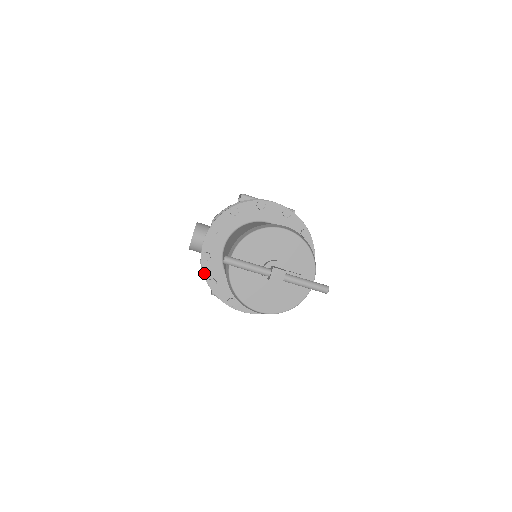
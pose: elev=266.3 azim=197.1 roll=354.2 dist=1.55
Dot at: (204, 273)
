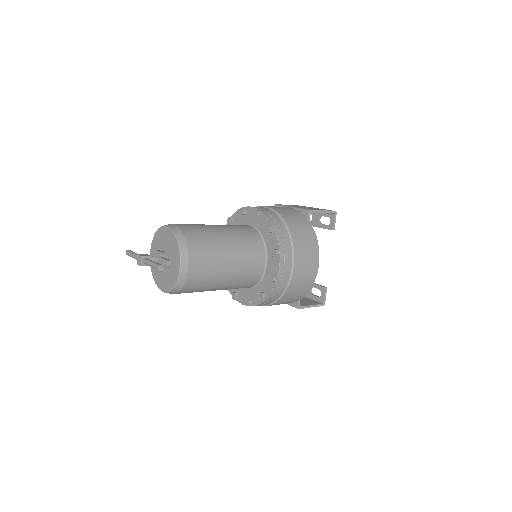
Dot at: occluded
